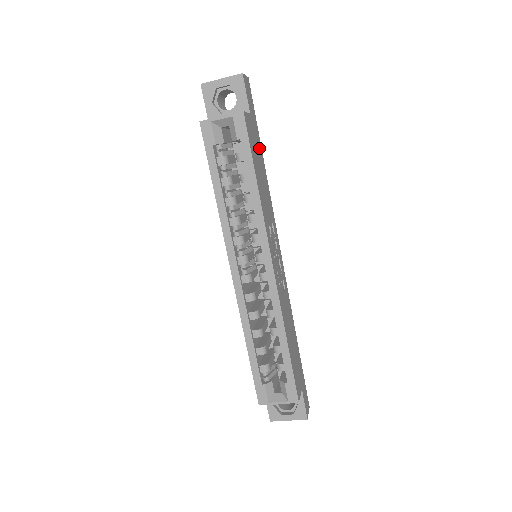
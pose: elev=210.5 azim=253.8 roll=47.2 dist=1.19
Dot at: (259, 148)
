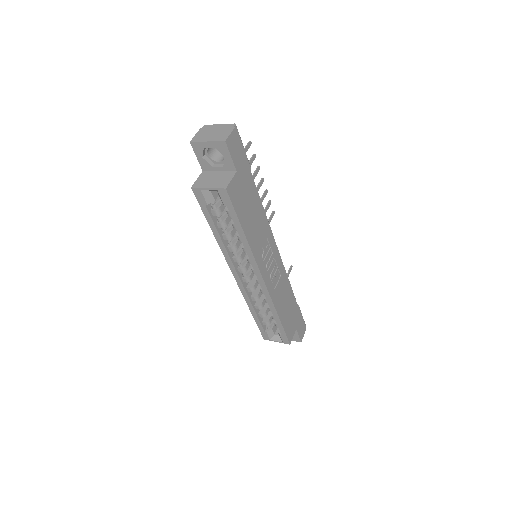
Dot at: (250, 188)
